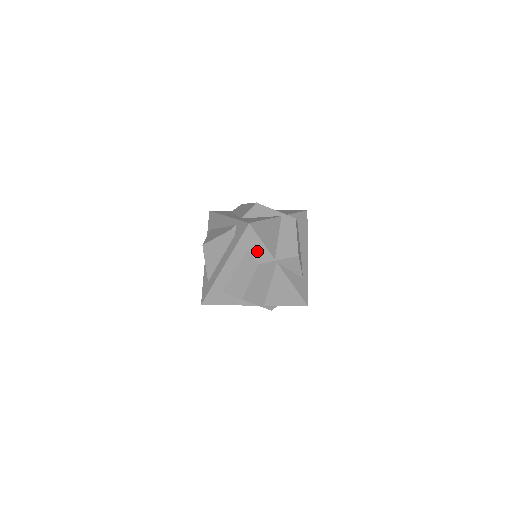
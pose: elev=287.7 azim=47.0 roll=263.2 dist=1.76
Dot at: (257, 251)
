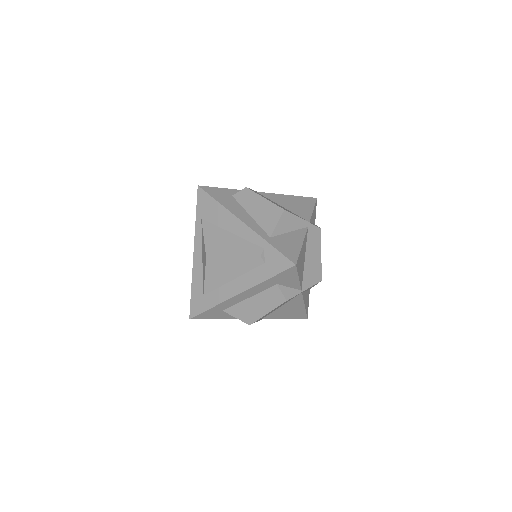
Dot at: (287, 284)
